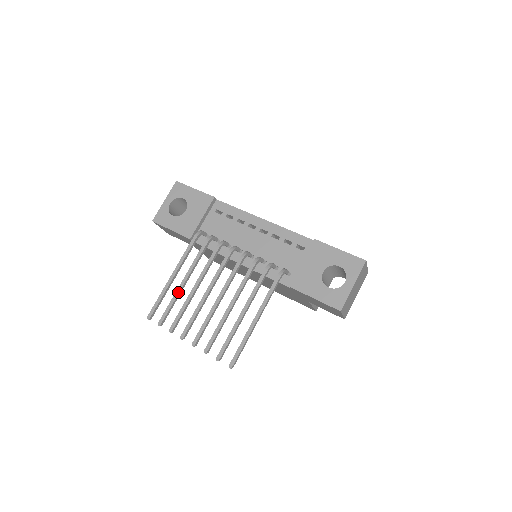
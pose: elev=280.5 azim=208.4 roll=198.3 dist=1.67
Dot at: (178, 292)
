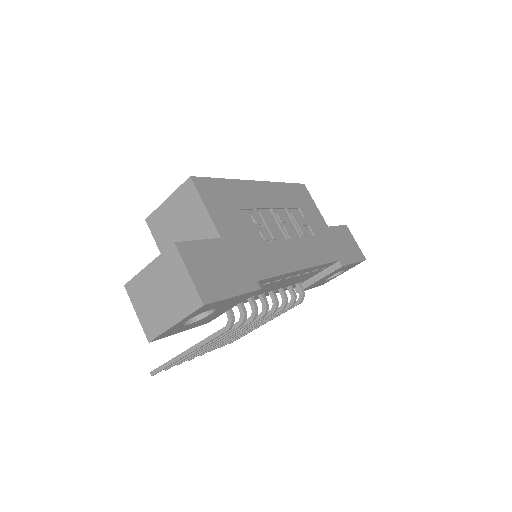
Dot at: occluded
